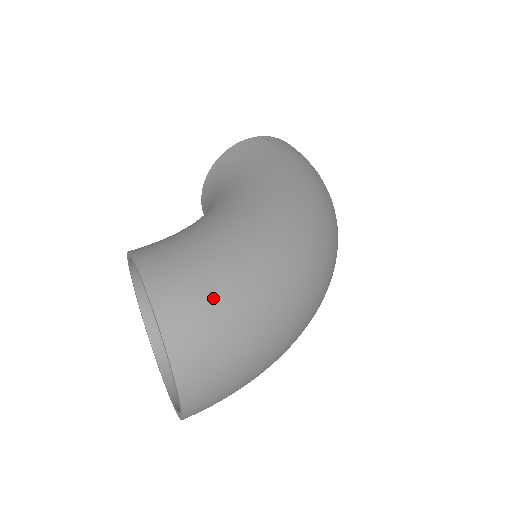
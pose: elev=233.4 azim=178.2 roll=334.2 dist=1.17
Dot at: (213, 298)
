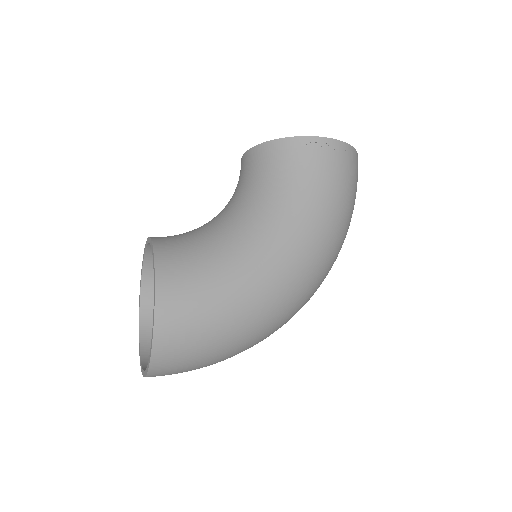
Dot at: (197, 347)
